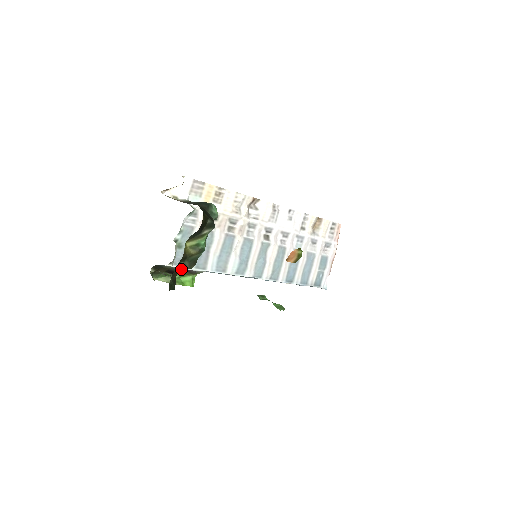
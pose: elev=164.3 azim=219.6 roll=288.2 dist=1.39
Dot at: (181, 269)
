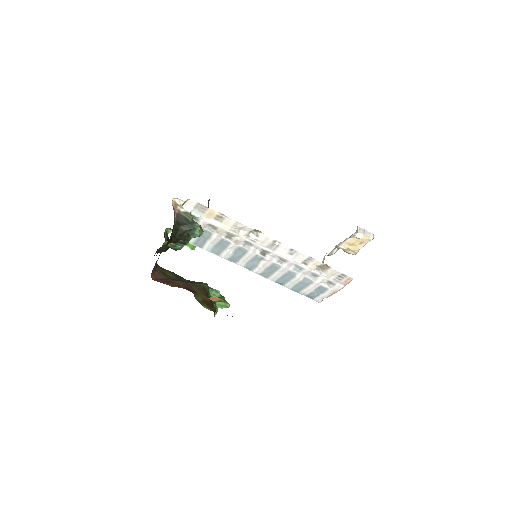
Dot at: occluded
